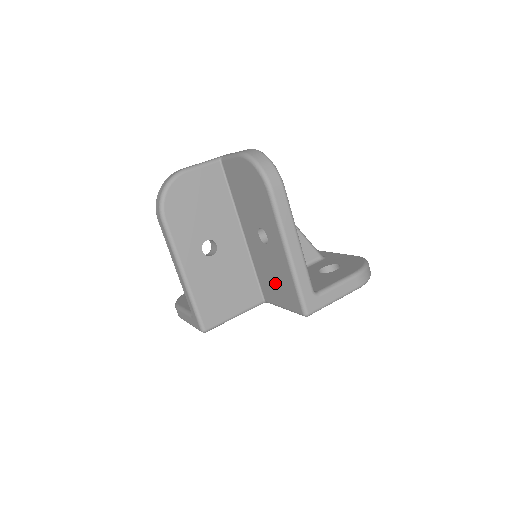
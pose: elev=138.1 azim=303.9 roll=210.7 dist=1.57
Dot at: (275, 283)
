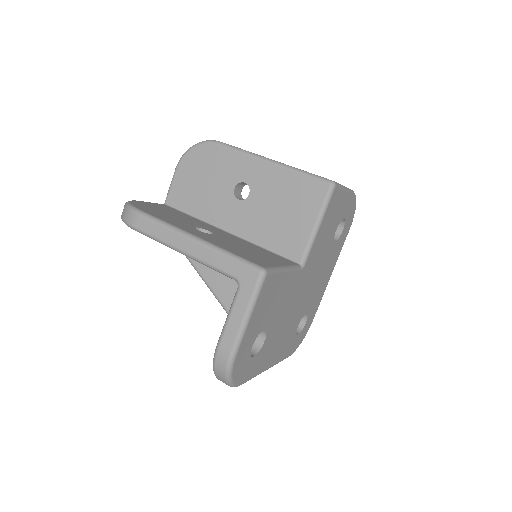
Dot at: (287, 214)
